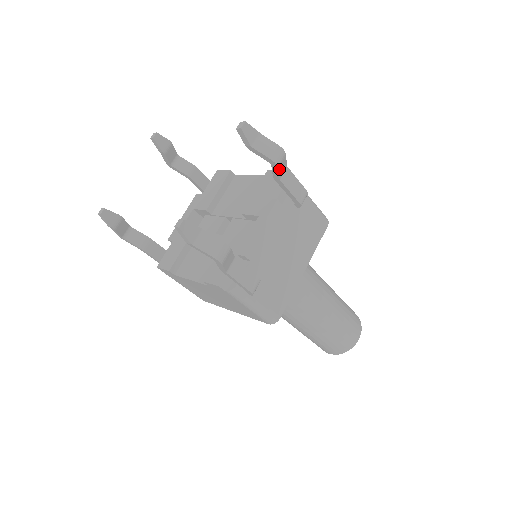
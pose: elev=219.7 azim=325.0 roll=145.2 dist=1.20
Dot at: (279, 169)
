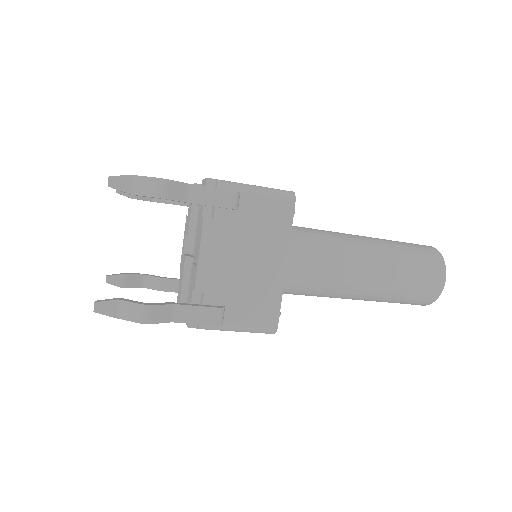
Dot at: (173, 198)
